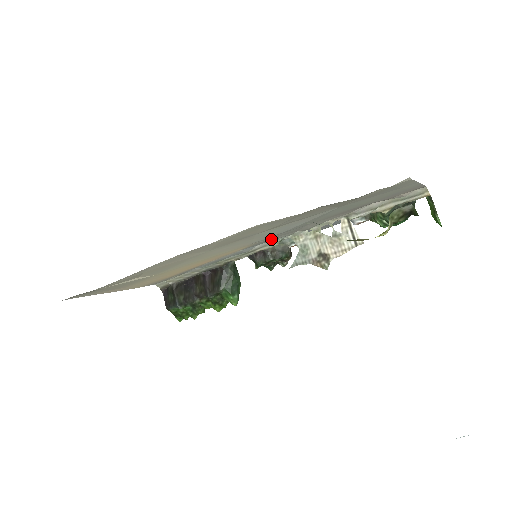
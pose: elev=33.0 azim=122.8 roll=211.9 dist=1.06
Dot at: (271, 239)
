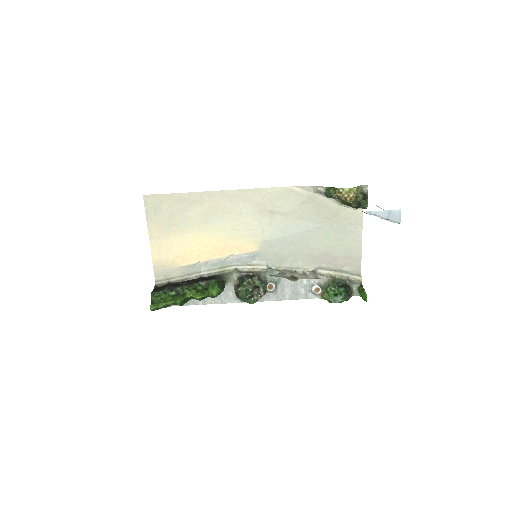
Dot at: (269, 255)
